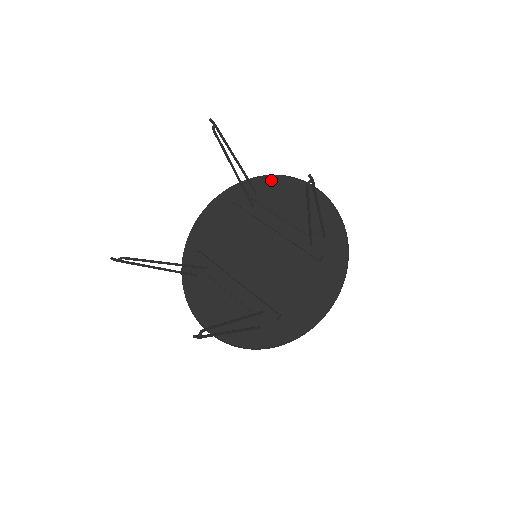
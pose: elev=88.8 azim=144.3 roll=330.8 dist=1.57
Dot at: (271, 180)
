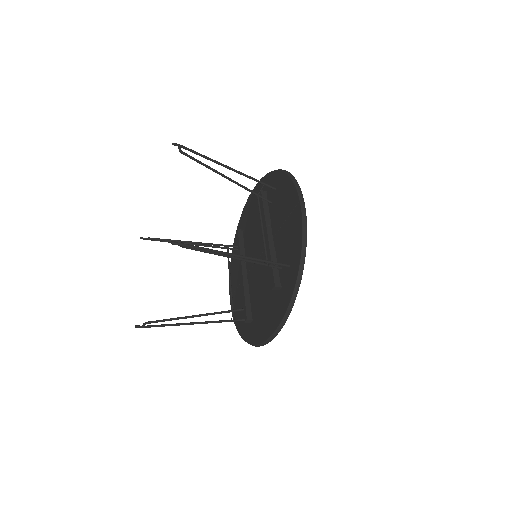
Dot at: (285, 180)
